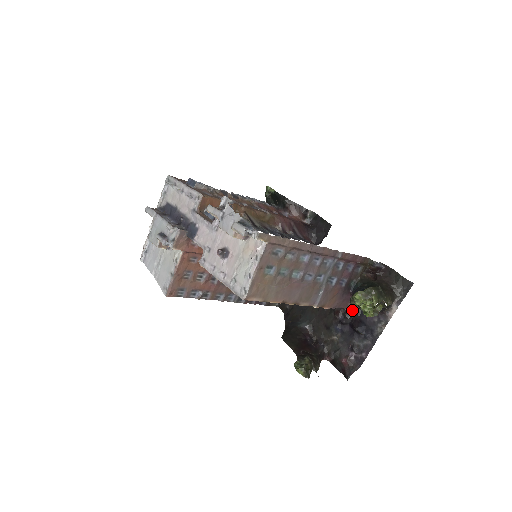
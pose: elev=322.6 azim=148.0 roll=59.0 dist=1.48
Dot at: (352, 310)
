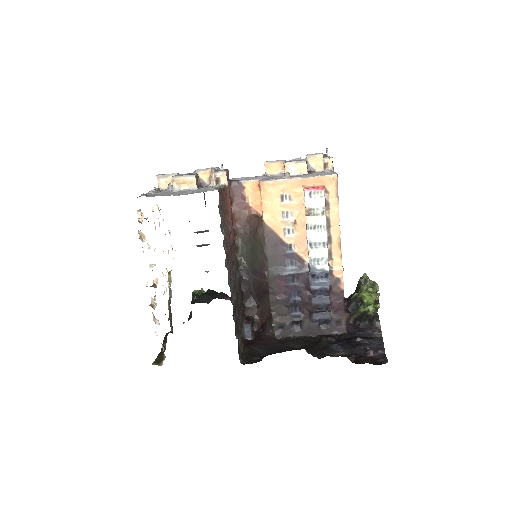
Dot at: (341, 335)
